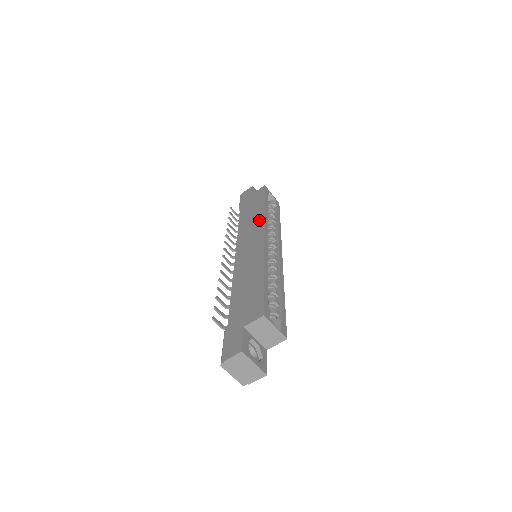
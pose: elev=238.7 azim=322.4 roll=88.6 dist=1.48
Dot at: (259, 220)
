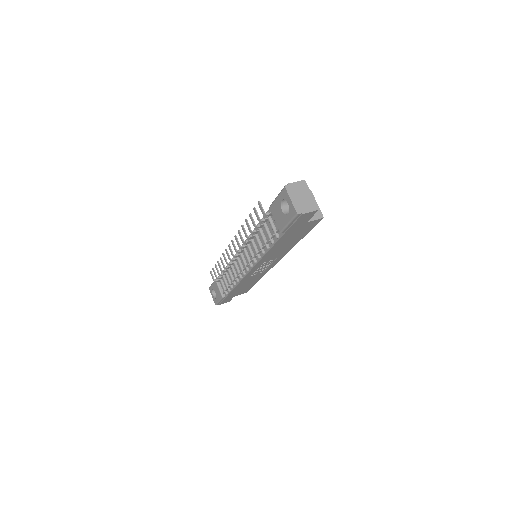
Dot at: occluded
